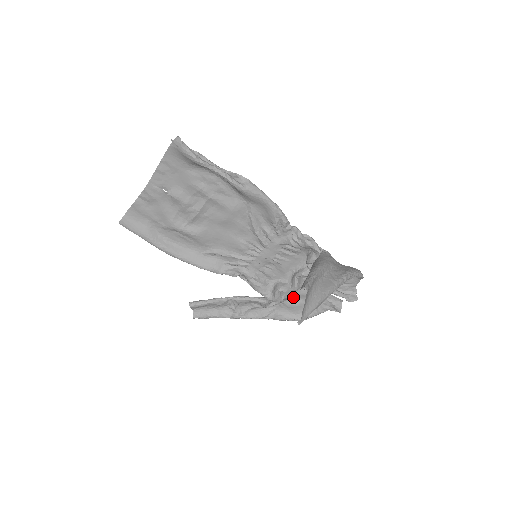
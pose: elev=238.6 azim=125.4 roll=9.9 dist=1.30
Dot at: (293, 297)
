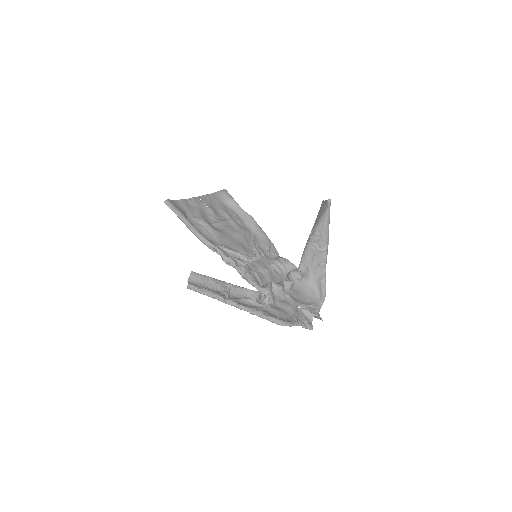
Dot at: (275, 305)
